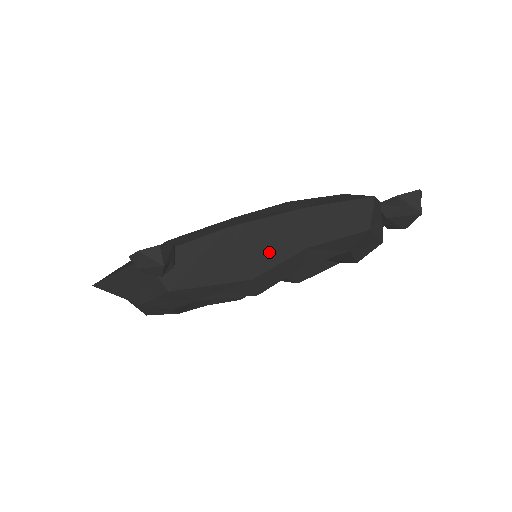
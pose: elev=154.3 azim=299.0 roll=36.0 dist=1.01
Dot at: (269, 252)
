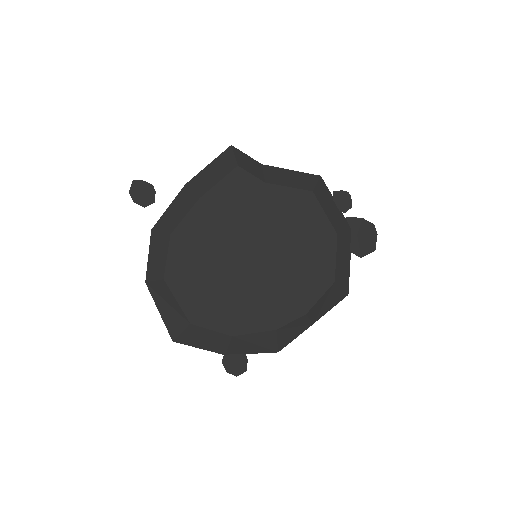
Dot at: occluded
